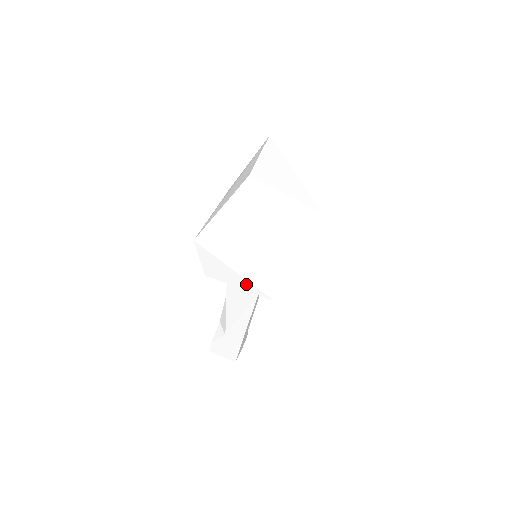
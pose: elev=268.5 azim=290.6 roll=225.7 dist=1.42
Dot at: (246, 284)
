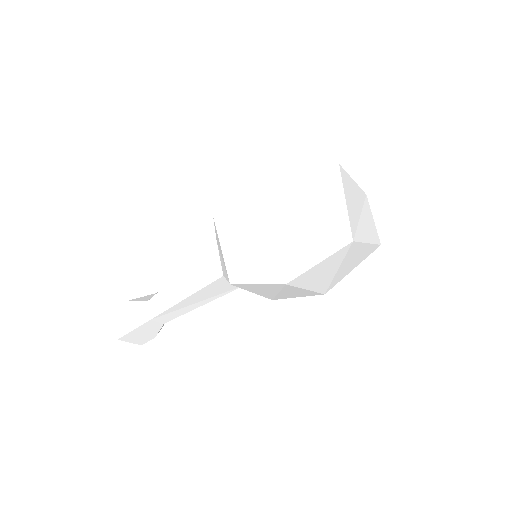
Dot at: (231, 248)
